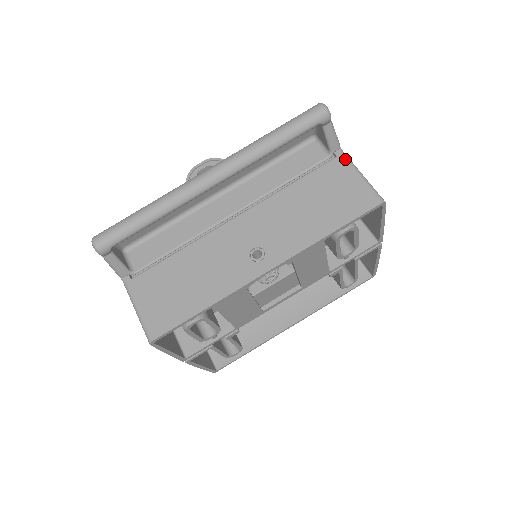
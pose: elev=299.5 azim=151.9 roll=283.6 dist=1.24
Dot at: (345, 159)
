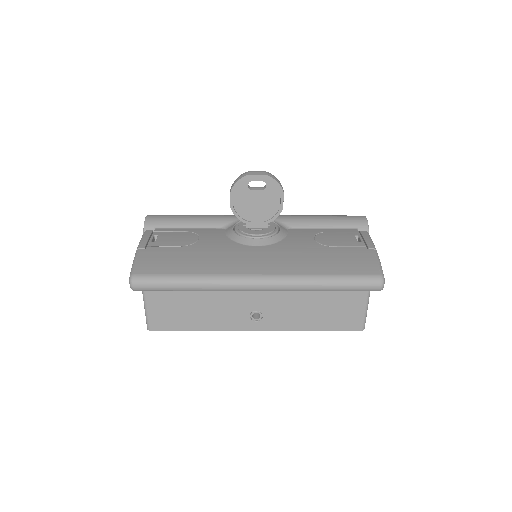
Dot at: occluded
